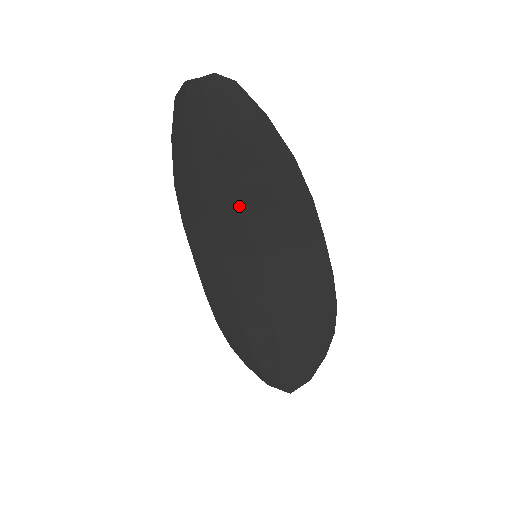
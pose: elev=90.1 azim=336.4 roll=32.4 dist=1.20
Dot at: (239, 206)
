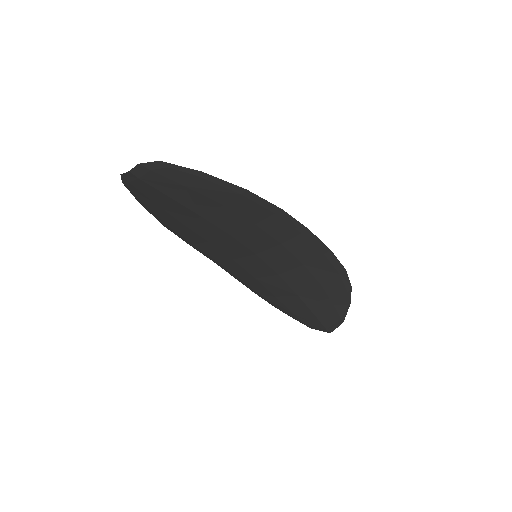
Dot at: (221, 231)
